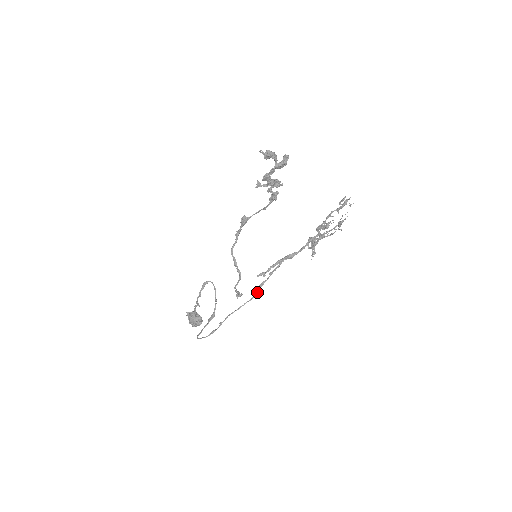
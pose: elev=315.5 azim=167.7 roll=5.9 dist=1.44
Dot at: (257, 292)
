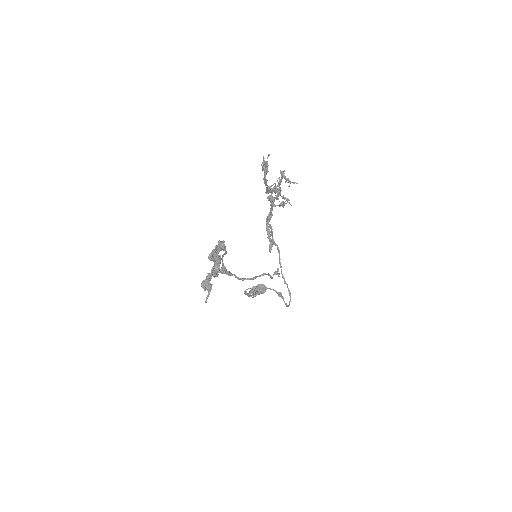
Dot at: (277, 246)
